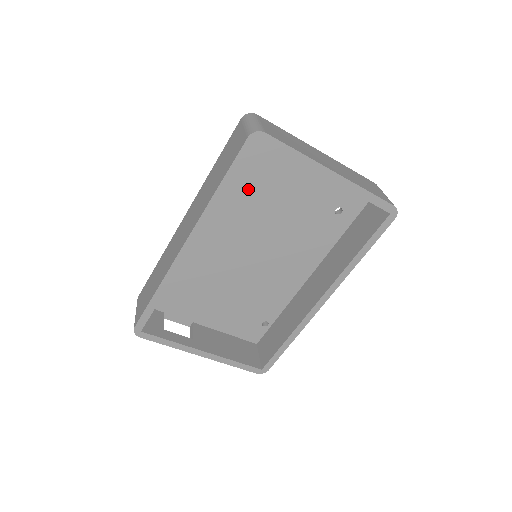
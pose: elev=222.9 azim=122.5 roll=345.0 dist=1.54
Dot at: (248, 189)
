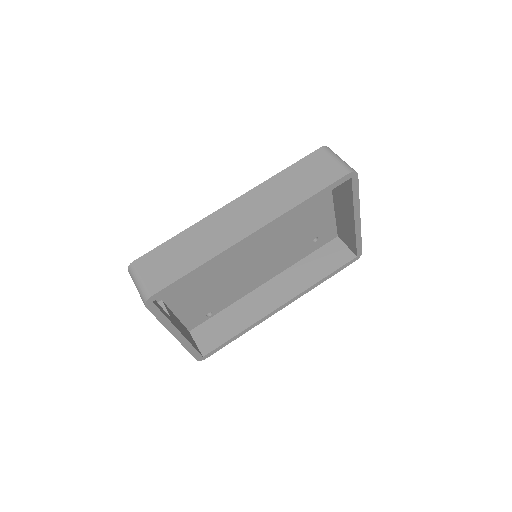
Dot at: occluded
